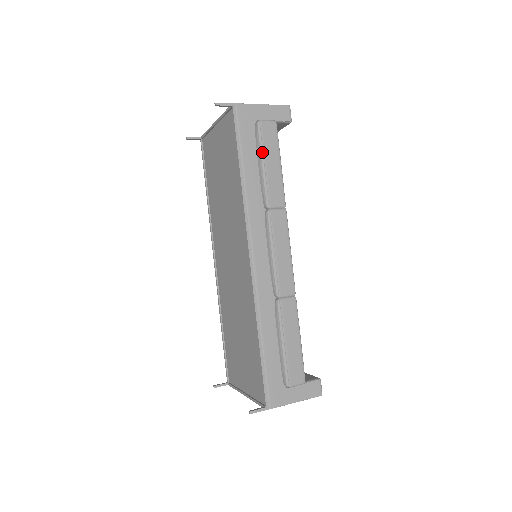
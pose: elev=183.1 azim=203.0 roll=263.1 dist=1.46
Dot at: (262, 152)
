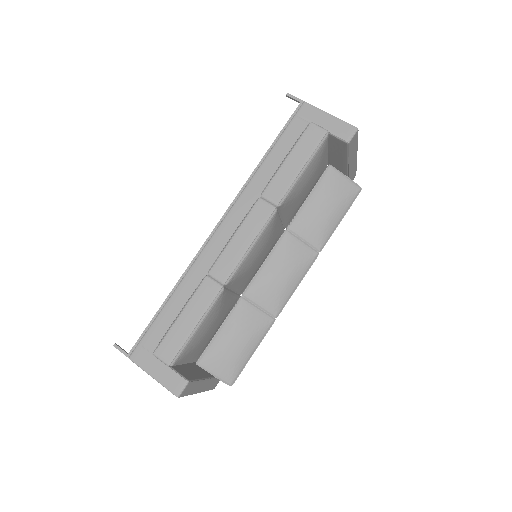
Dot at: (293, 148)
